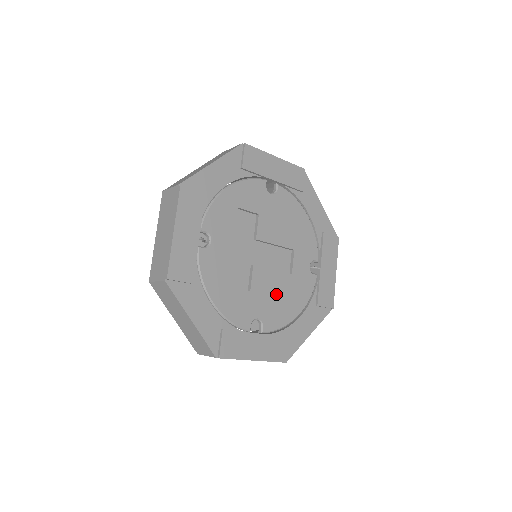
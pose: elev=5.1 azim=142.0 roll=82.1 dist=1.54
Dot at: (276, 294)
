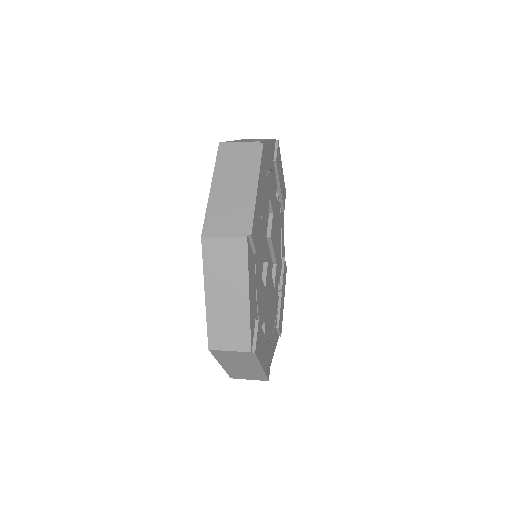
Dot at: (270, 302)
